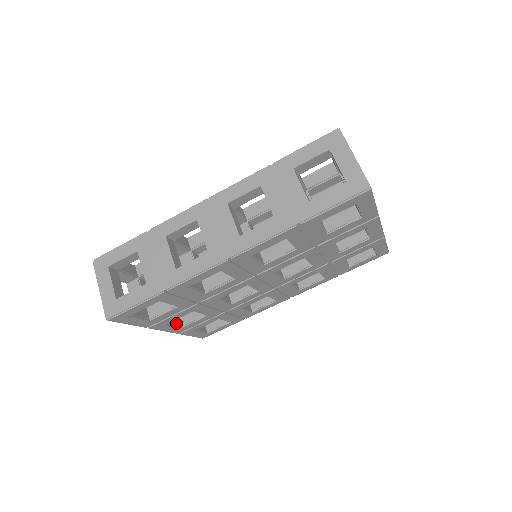
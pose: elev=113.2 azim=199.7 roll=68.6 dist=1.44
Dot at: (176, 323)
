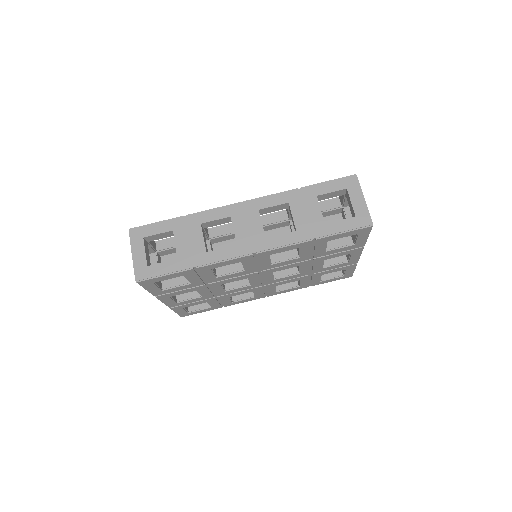
Dot at: (174, 298)
